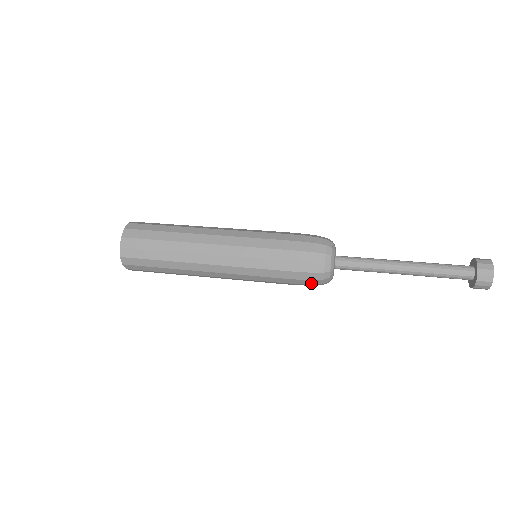
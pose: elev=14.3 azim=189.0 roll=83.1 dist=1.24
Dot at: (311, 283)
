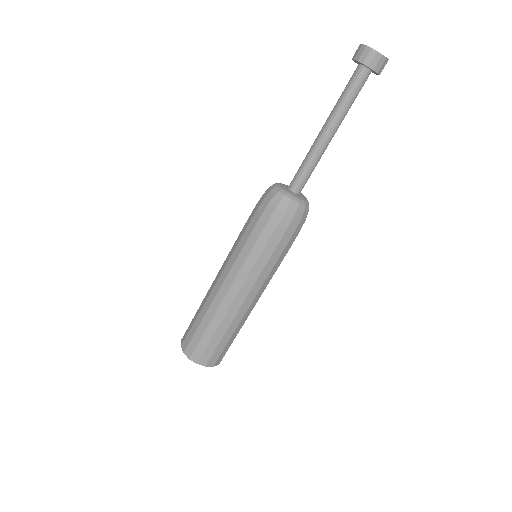
Dot at: (289, 219)
